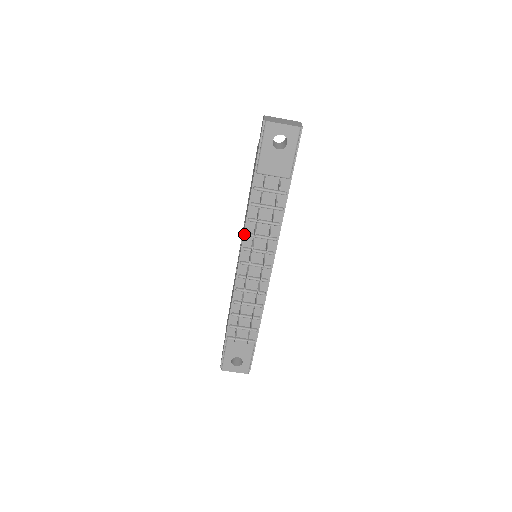
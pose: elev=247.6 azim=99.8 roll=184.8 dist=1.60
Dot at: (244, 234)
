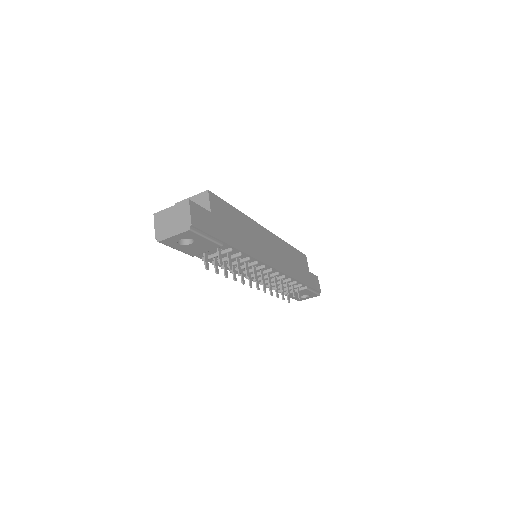
Dot at: (229, 270)
